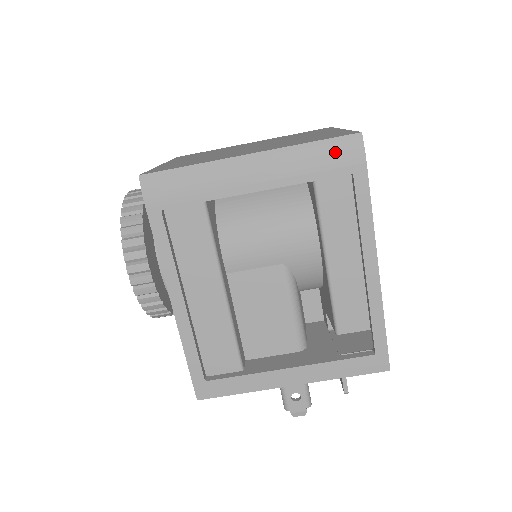
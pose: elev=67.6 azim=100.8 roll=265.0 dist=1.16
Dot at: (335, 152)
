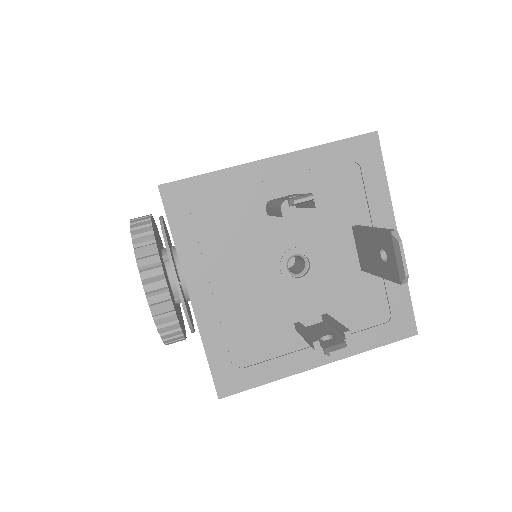
Dot at: occluded
